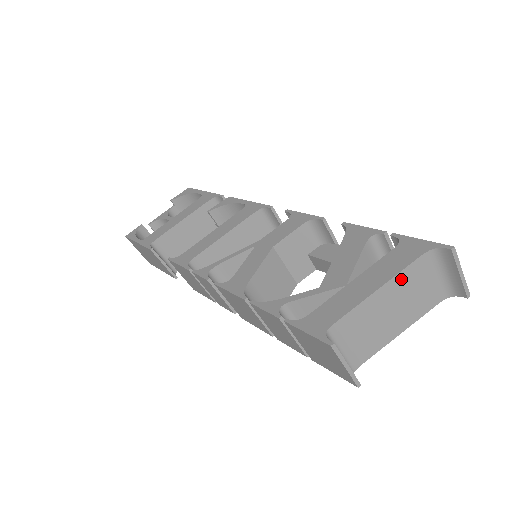
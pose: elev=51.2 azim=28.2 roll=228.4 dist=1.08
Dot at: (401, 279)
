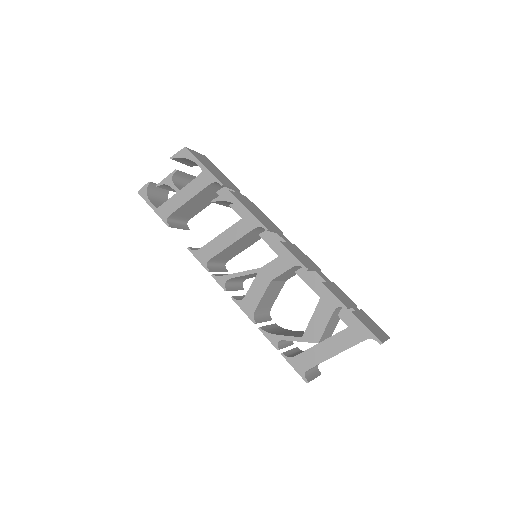
Dot at: occluded
